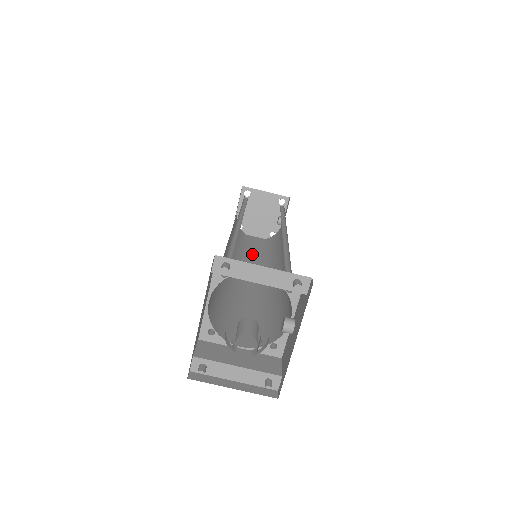
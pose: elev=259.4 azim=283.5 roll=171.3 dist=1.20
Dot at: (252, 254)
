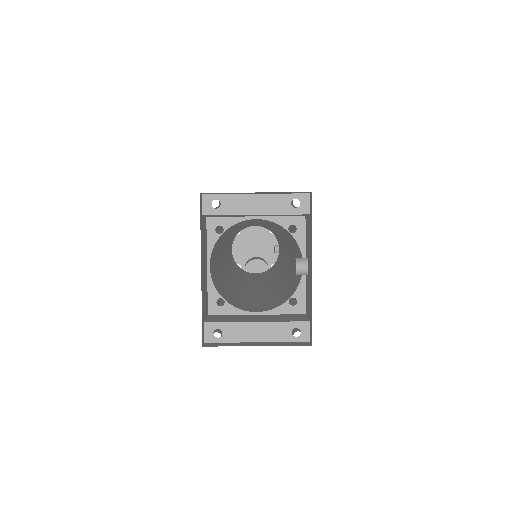
Dot at: (255, 278)
